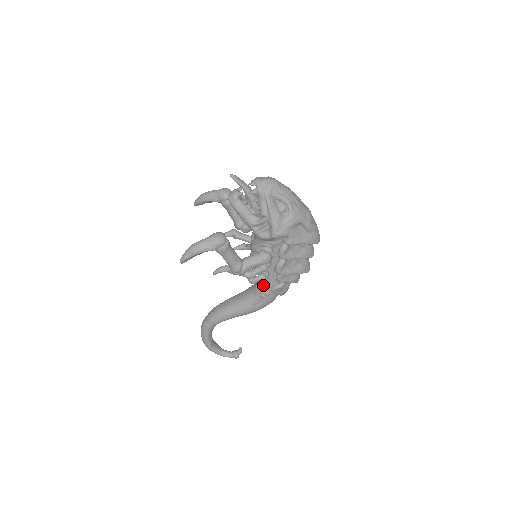
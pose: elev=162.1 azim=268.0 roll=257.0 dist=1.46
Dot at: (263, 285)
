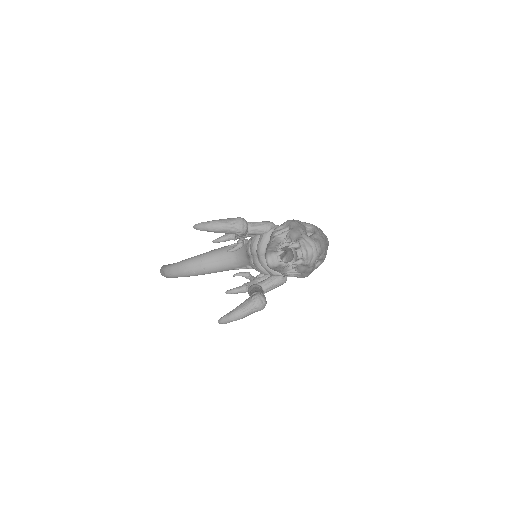
Dot at: occluded
